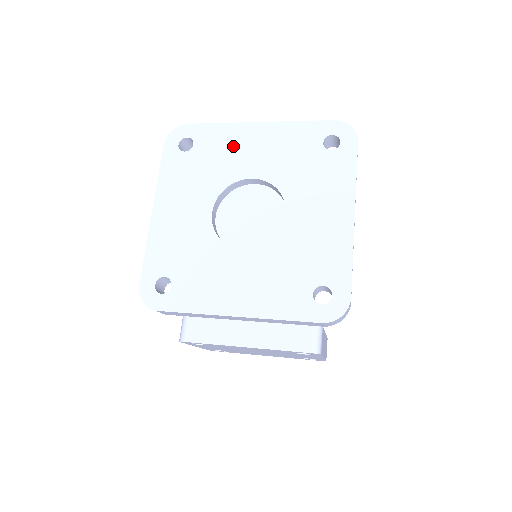
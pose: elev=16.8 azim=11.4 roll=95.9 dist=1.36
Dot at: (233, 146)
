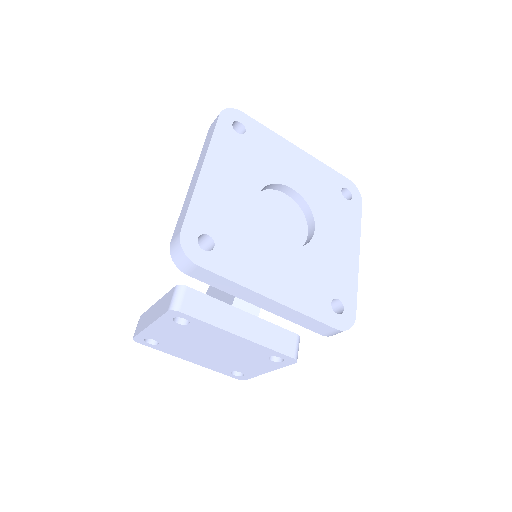
Dot at: (278, 153)
